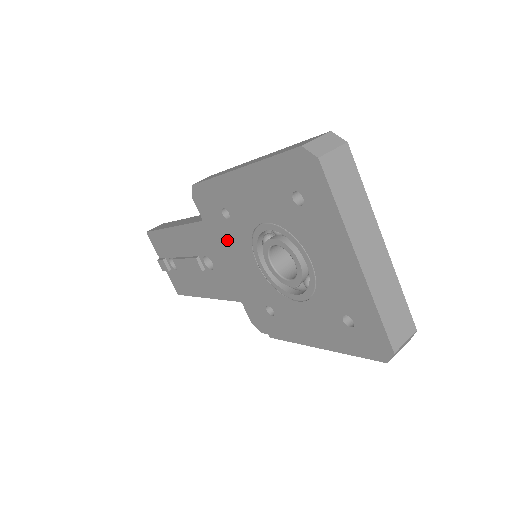
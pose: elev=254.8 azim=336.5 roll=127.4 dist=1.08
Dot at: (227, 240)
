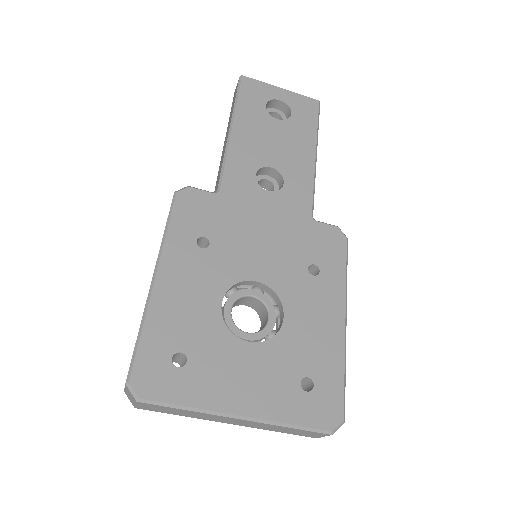
Dot at: occluded
